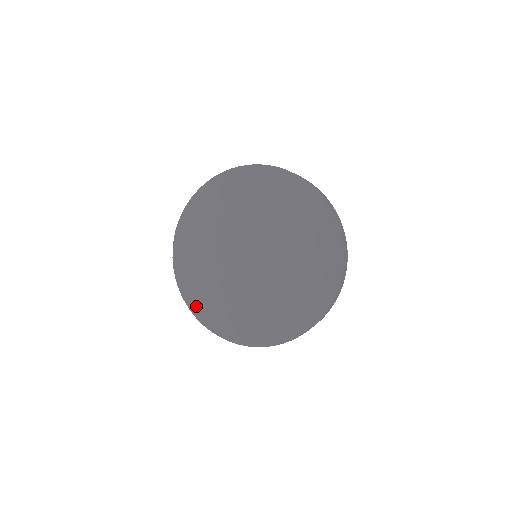
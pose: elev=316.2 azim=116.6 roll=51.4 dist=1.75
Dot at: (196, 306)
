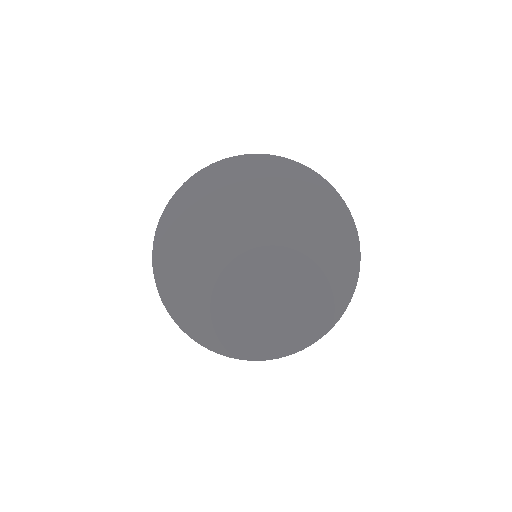
Dot at: (180, 312)
